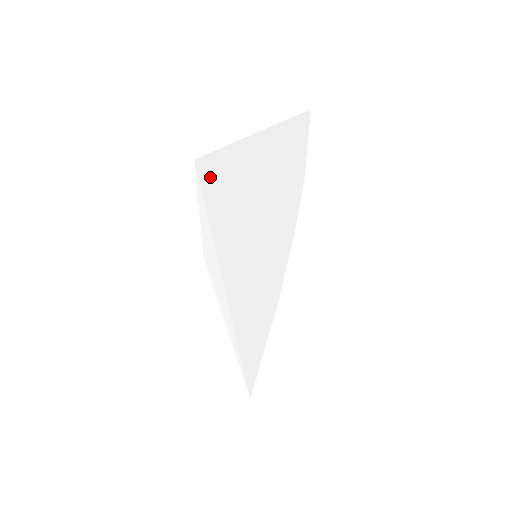
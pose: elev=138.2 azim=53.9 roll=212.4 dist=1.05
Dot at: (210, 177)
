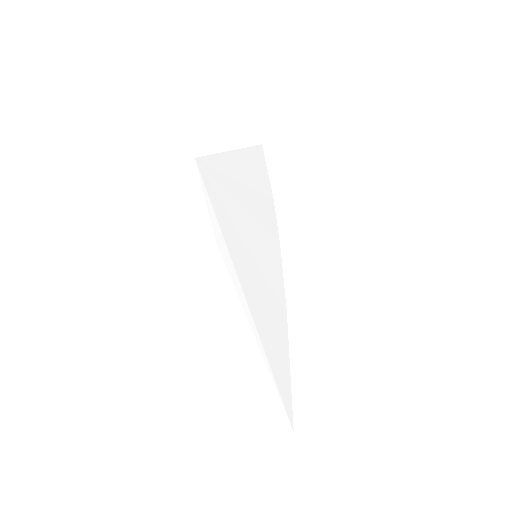
Dot at: (208, 175)
